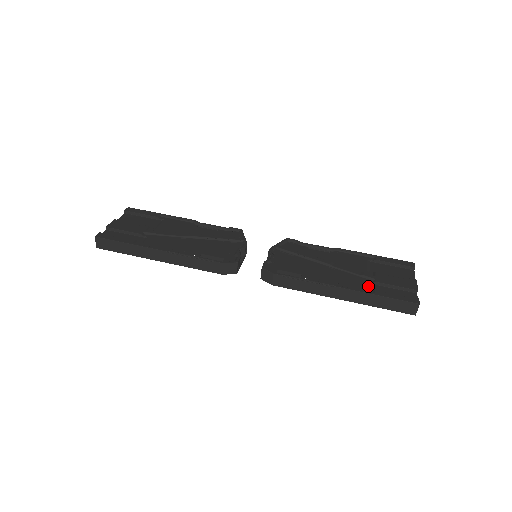
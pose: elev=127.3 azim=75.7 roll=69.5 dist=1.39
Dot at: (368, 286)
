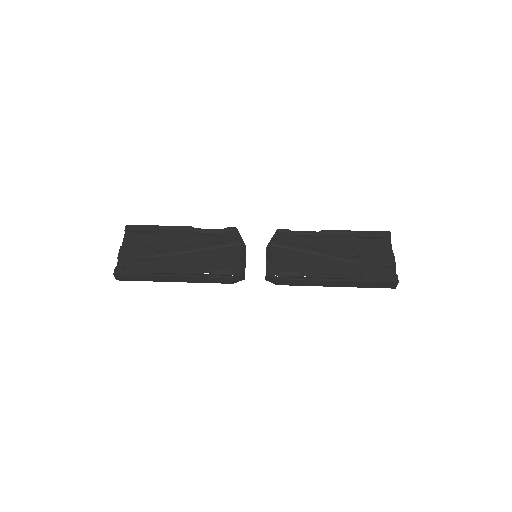
Dot at: (355, 271)
